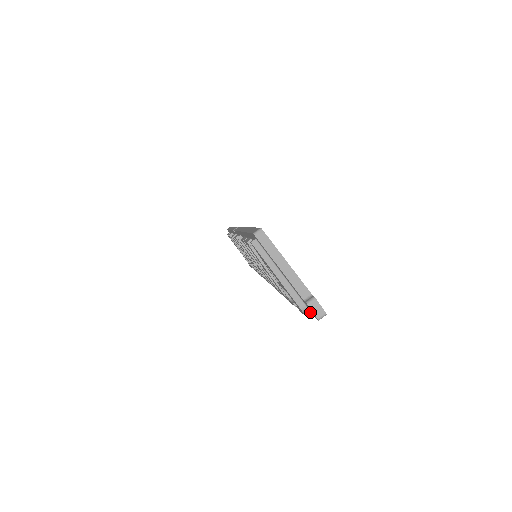
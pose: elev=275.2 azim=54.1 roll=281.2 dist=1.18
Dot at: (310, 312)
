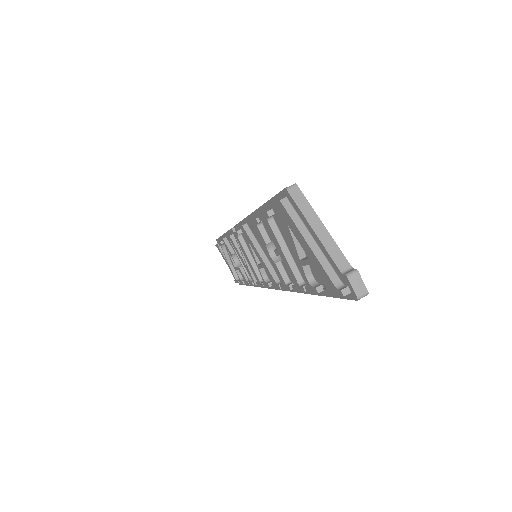
Dot at: (347, 289)
